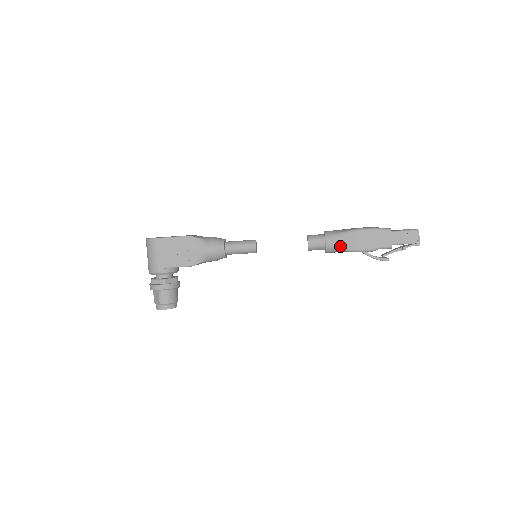
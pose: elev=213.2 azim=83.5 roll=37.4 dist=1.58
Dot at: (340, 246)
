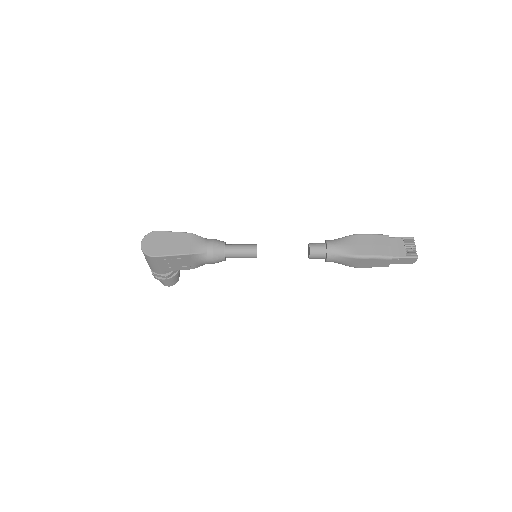
Dot at: (340, 263)
